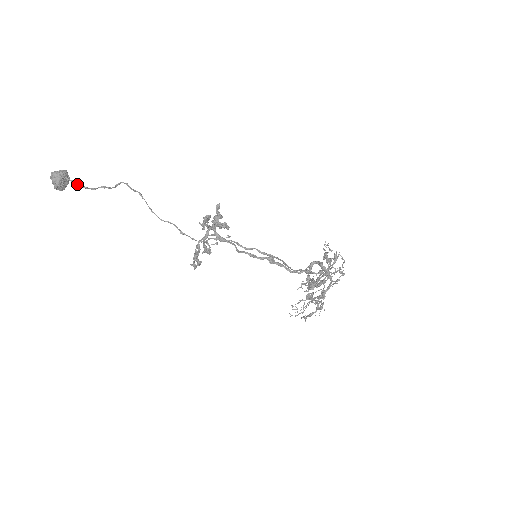
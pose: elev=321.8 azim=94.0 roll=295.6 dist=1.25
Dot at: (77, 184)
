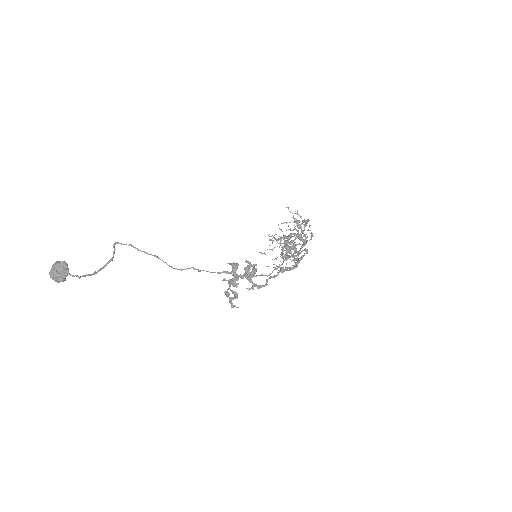
Dot at: occluded
